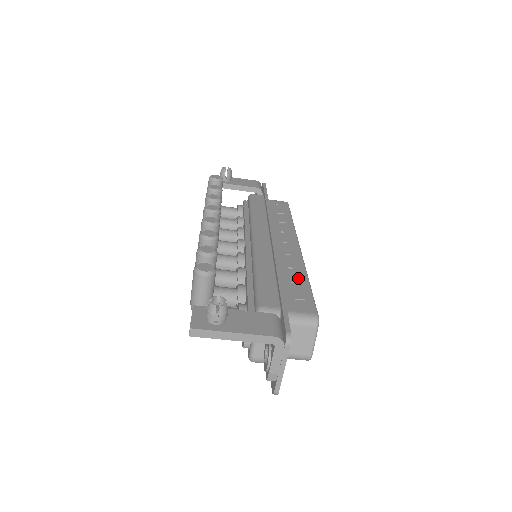
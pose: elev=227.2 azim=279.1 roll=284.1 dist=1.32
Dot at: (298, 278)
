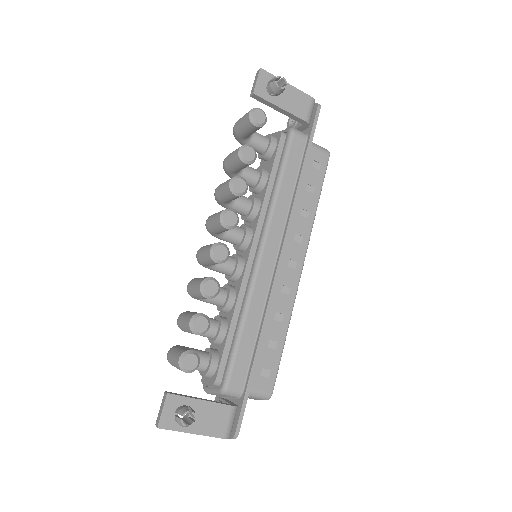
Dot at: (278, 333)
